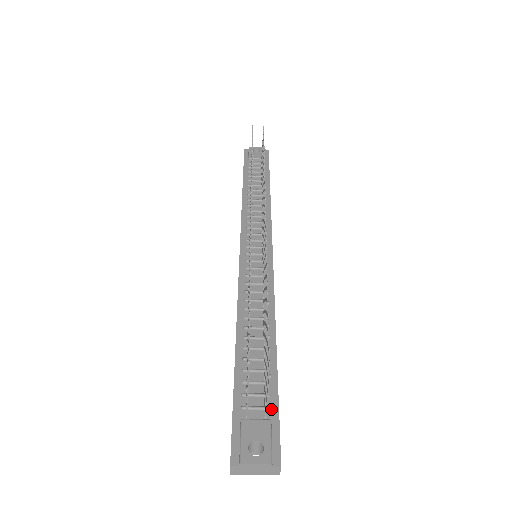
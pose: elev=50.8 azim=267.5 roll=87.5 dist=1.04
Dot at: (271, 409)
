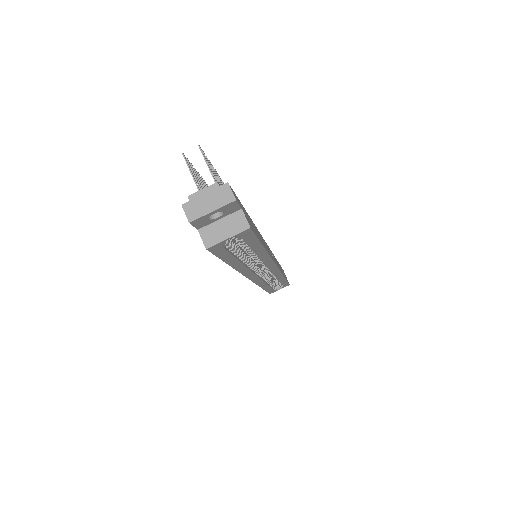
Dot at: occluded
